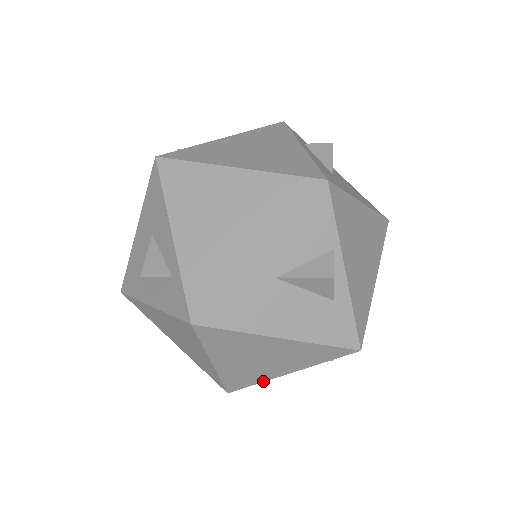
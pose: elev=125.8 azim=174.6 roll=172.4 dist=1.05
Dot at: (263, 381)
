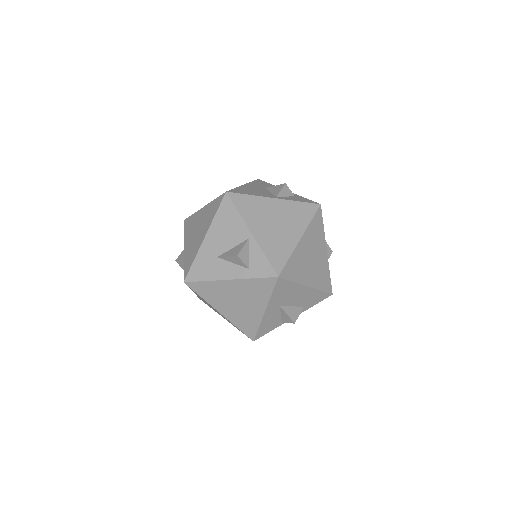
Dot at: (297, 282)
